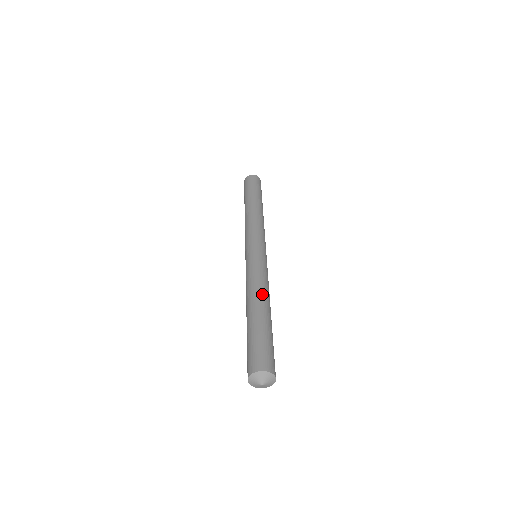
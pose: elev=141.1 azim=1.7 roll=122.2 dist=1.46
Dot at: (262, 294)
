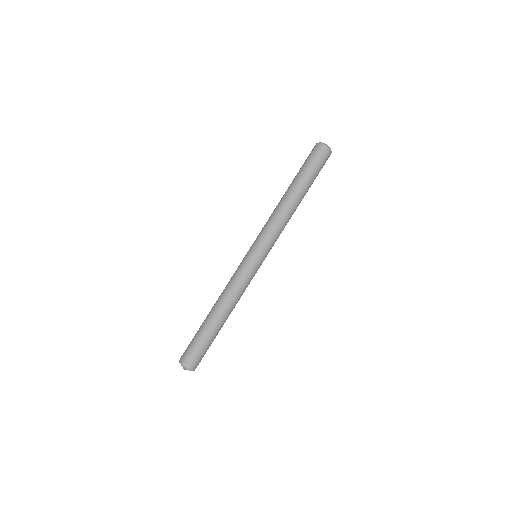
Dot at: (228, 307)
